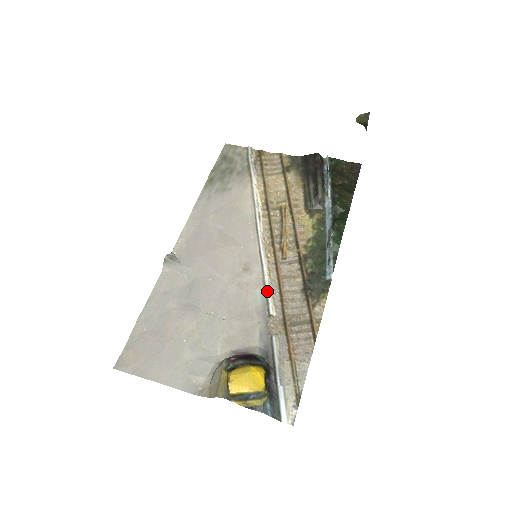
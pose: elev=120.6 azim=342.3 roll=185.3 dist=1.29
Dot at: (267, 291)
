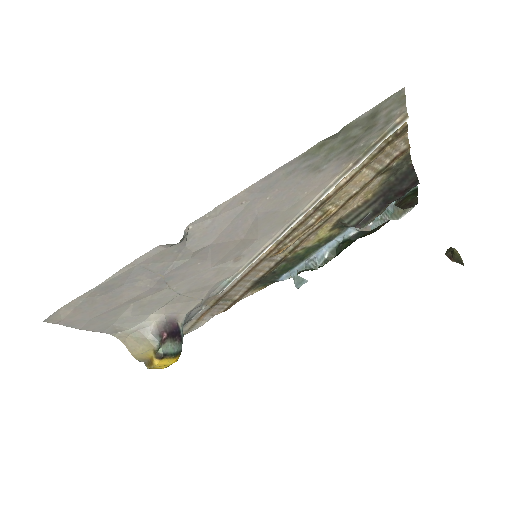
Dot at: occluded
